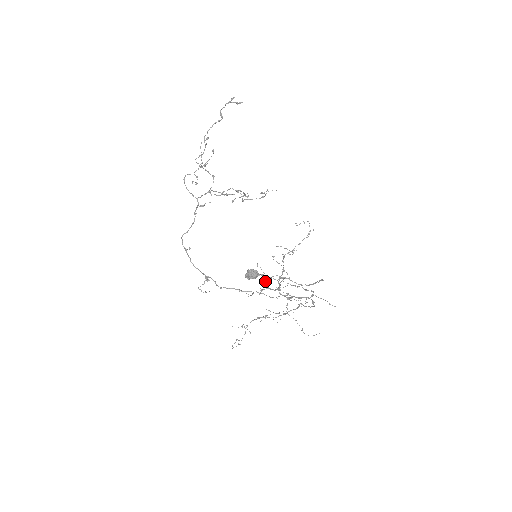
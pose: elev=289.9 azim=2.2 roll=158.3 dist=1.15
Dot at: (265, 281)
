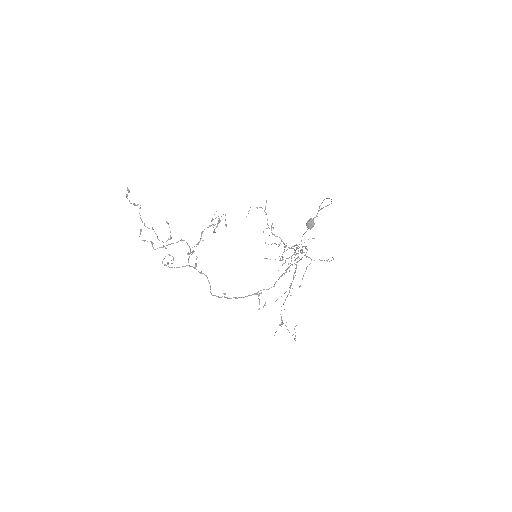
Dot at: occluded
